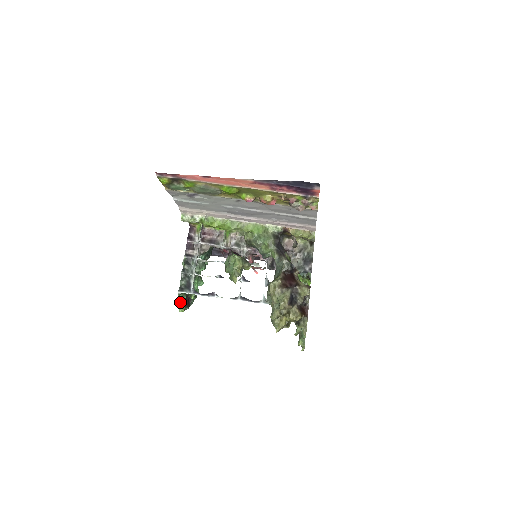
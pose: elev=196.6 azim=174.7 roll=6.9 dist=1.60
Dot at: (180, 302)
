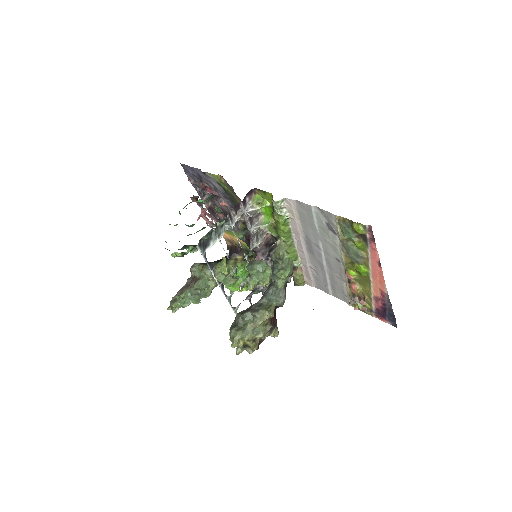
Dot at: (187, 253)
